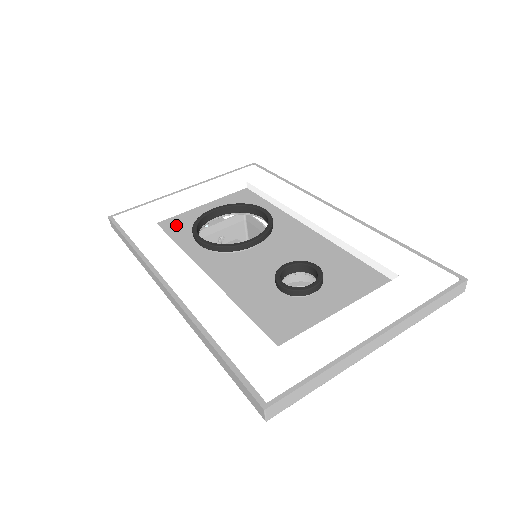
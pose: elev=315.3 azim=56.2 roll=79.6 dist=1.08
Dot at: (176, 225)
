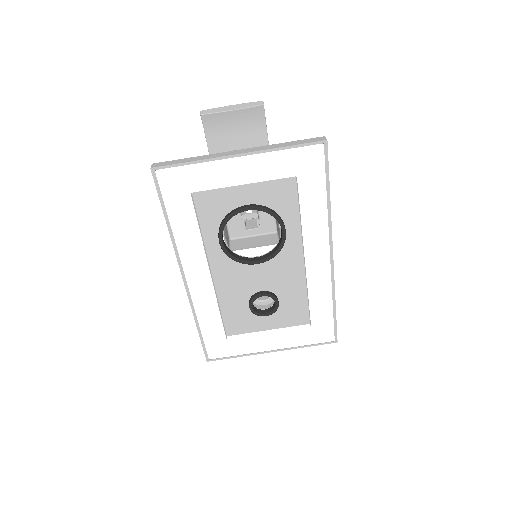
Dot at: (211, 202)
